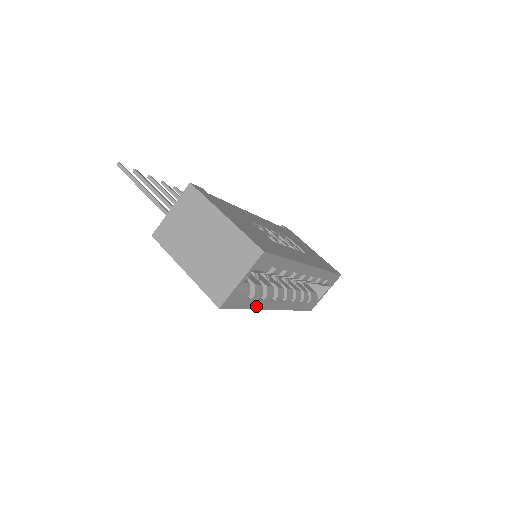
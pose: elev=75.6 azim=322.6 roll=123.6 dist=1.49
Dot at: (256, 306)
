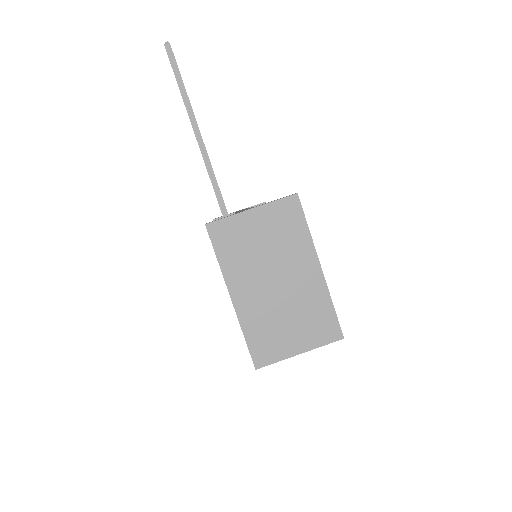
Dot at: occluded
